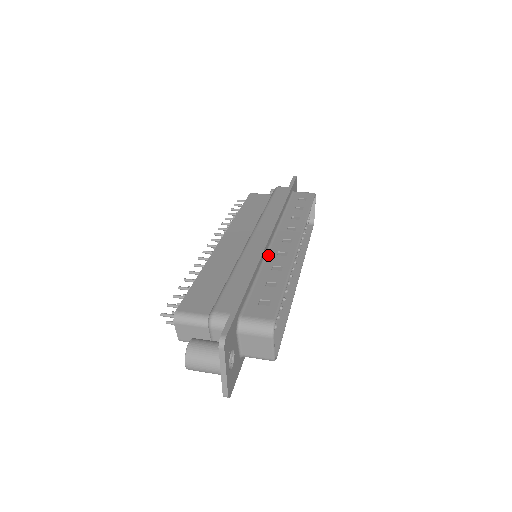
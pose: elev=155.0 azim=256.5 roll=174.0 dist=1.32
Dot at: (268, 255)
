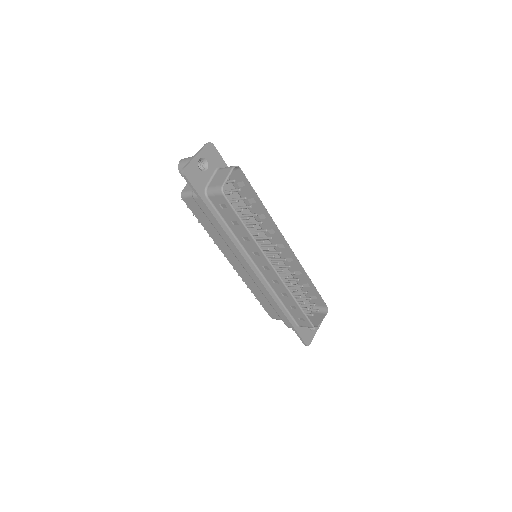
Dot at: (263, 227)
